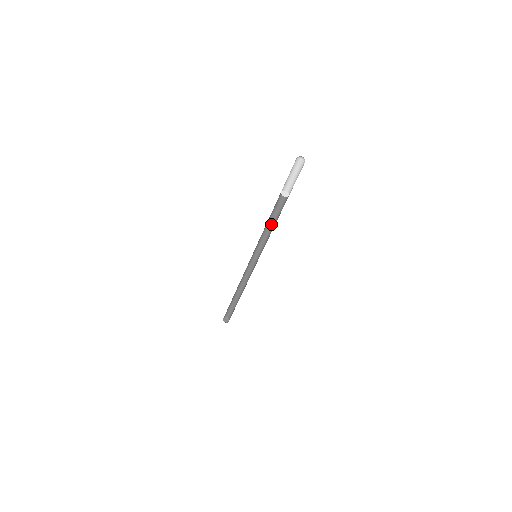
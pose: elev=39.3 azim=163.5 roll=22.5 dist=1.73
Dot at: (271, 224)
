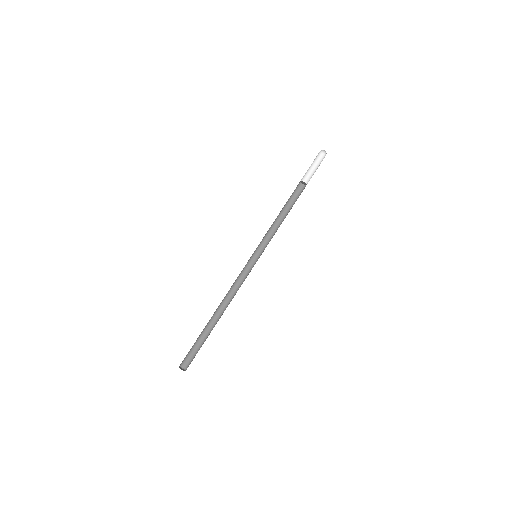
Dot at: (279, 218)
